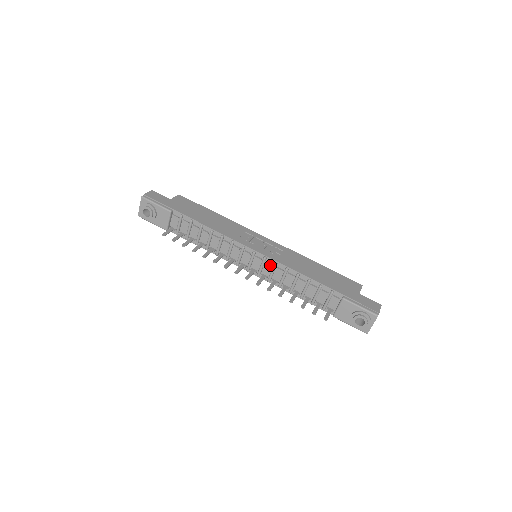
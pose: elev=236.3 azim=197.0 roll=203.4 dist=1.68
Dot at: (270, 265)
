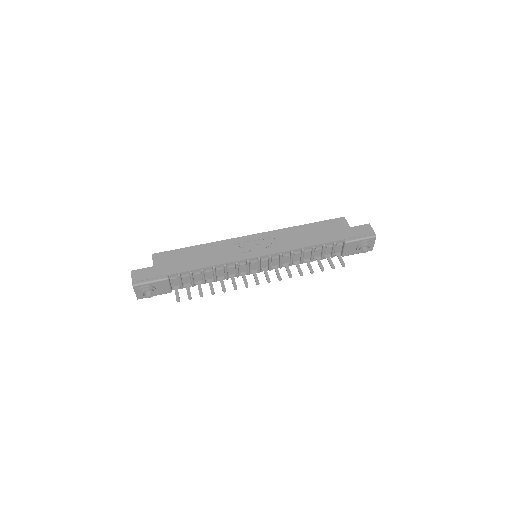
Dot at: (276, 258)
